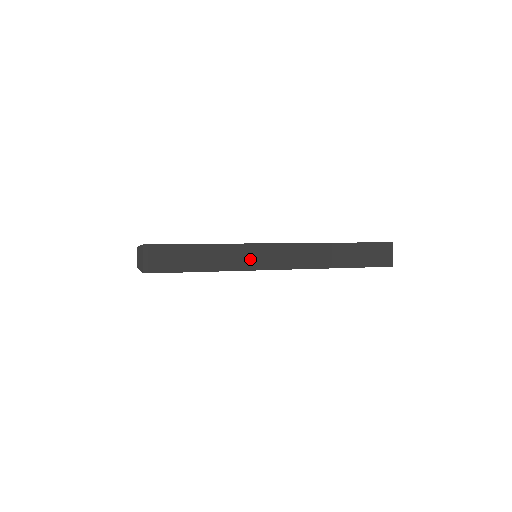
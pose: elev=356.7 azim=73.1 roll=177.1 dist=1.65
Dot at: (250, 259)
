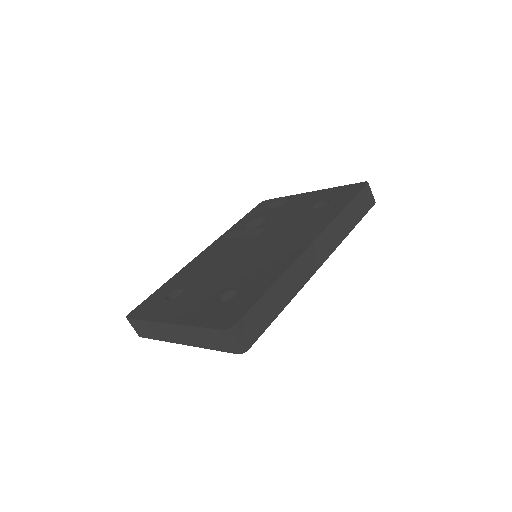
Dot at: (302, 273)
